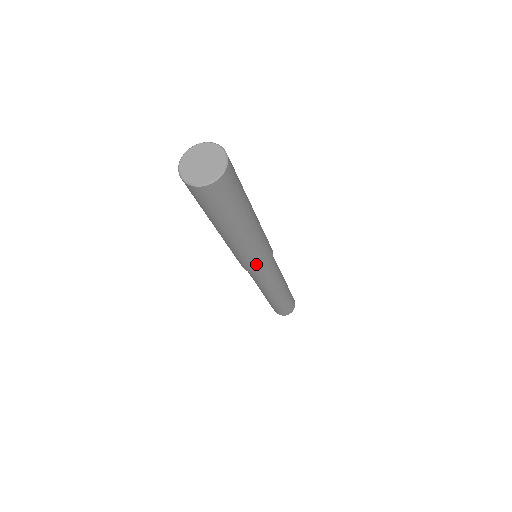
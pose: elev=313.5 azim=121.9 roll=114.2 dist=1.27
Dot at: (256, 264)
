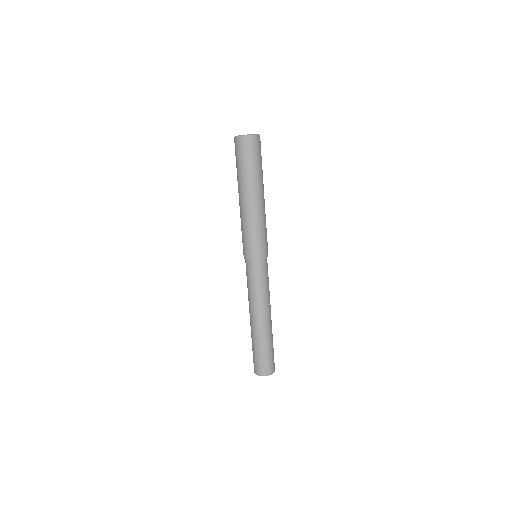
Dot at: (247, 245)
